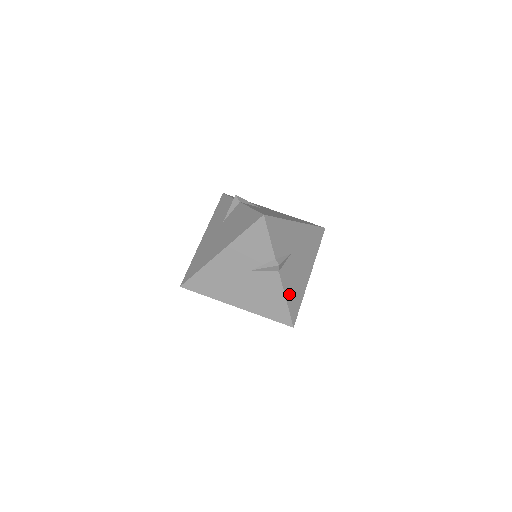
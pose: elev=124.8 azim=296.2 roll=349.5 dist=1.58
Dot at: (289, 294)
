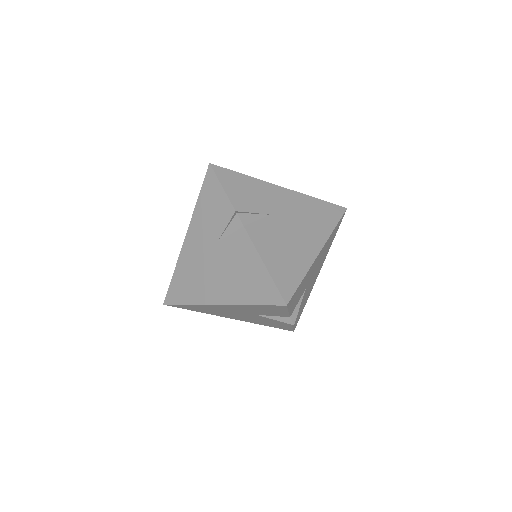
Dot at: (296, 318)
